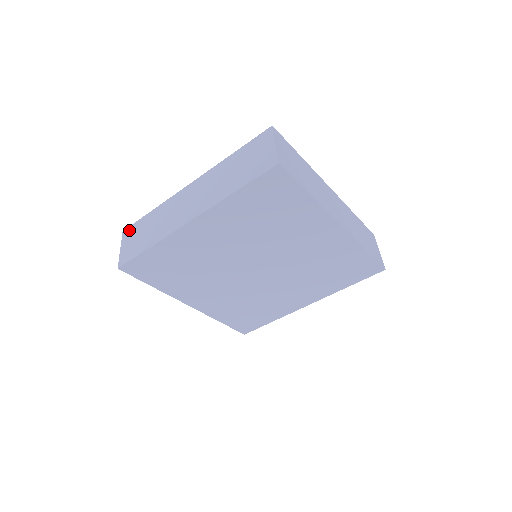
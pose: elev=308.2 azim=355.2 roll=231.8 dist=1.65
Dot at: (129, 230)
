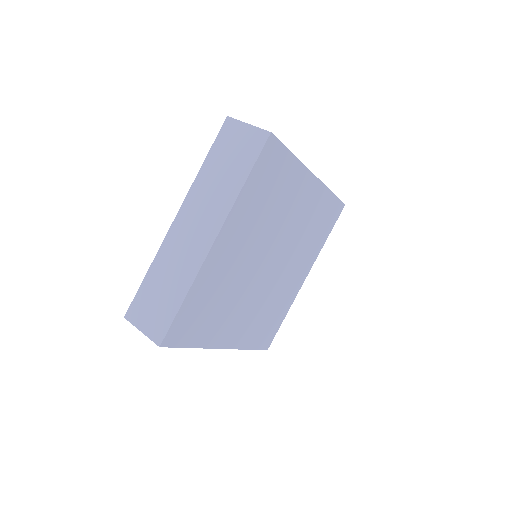
Dot at: (133, 309)
